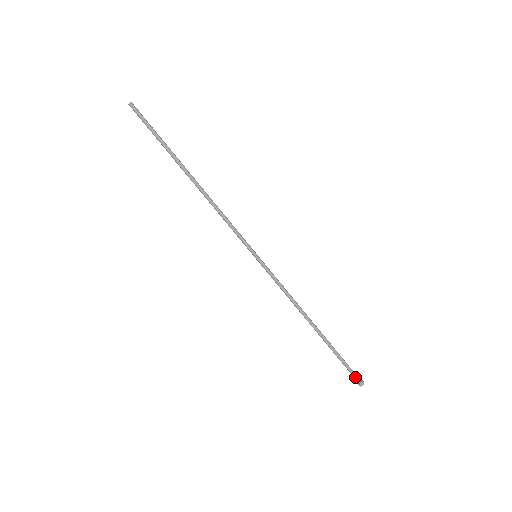
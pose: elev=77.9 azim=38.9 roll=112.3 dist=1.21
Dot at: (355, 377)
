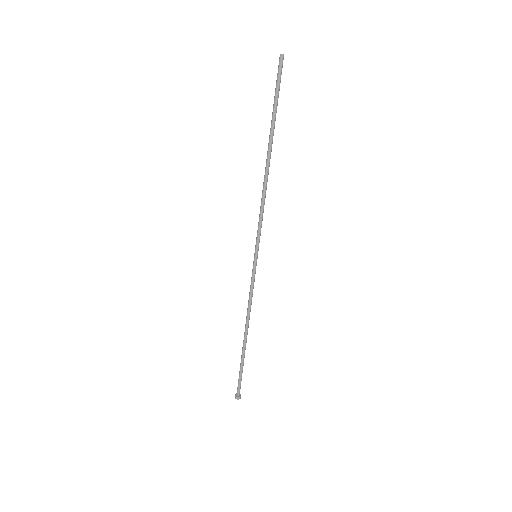
Dot at: (238, 390)
